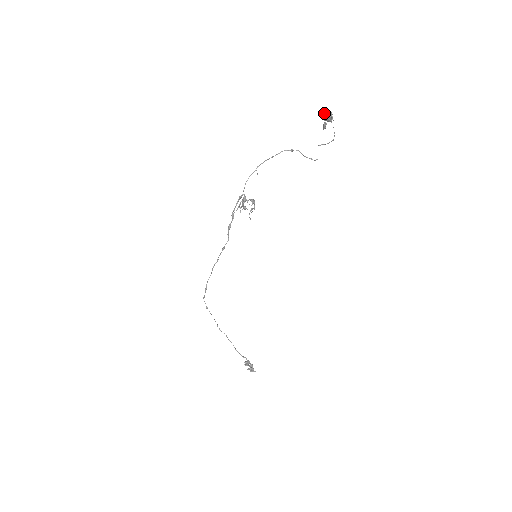
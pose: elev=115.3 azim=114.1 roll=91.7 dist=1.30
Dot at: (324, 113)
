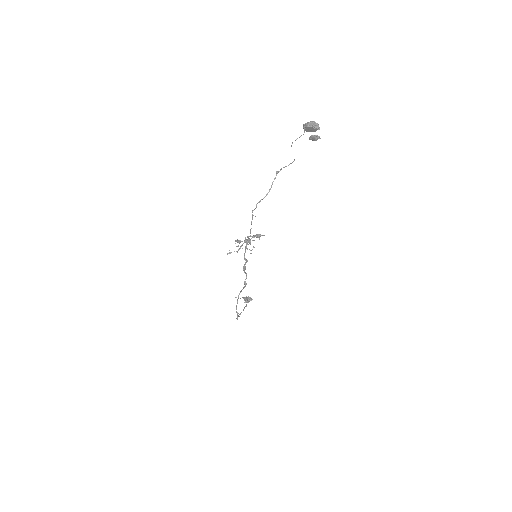
Dot at: (312, 129)
